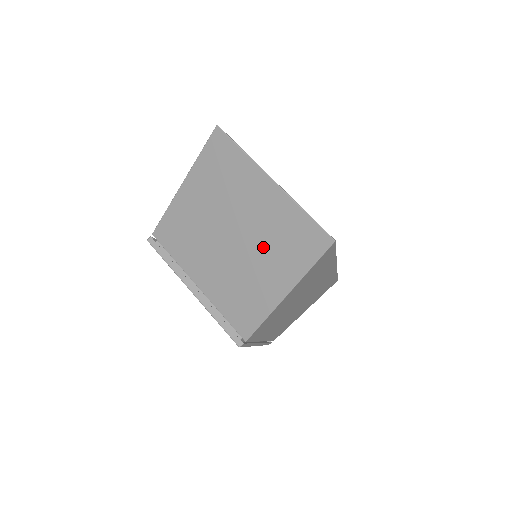
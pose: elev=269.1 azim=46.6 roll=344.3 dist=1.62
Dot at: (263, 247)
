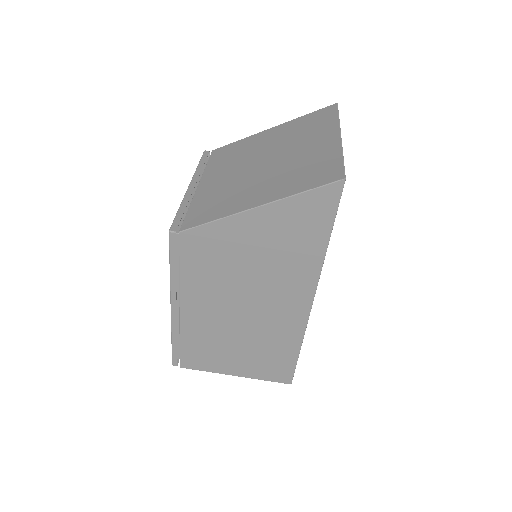
Dot at: (281, 171)
